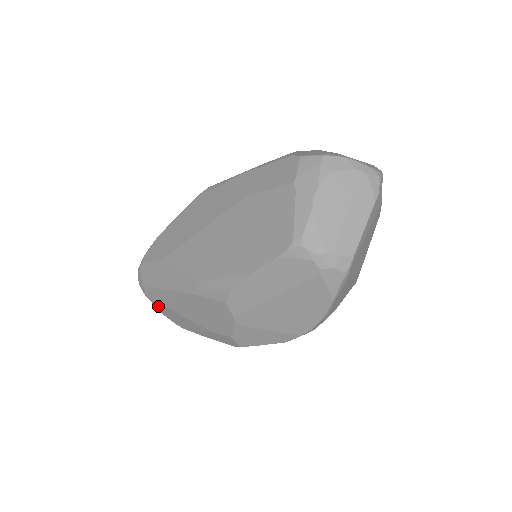
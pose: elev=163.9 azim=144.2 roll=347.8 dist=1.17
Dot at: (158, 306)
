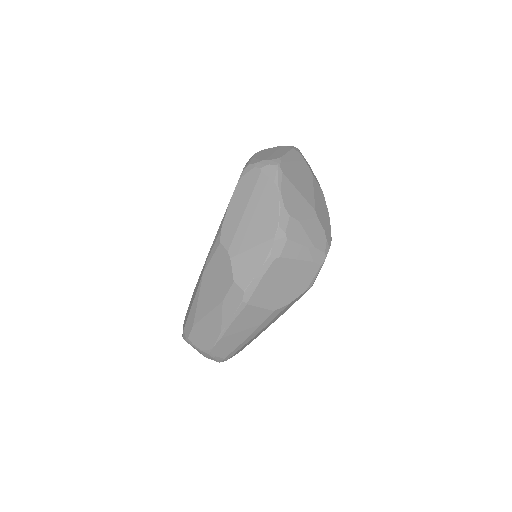
Dot at: (193, 337)
